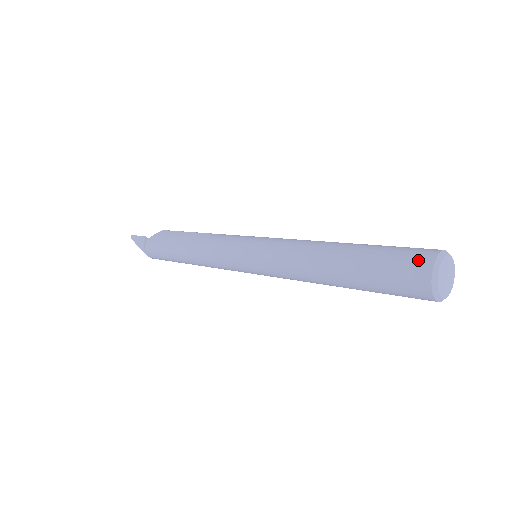
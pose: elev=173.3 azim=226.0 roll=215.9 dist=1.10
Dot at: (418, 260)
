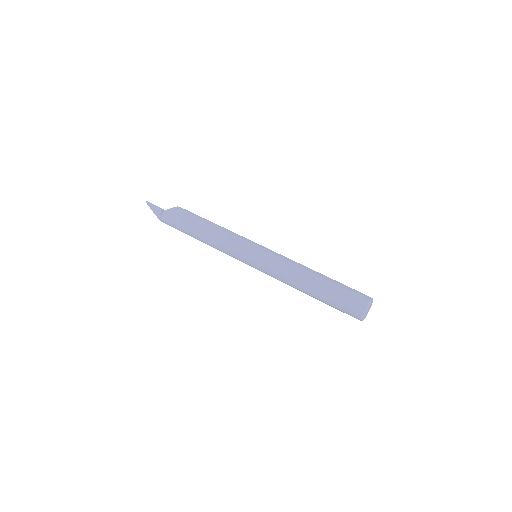
Dot at: (359, 303)
